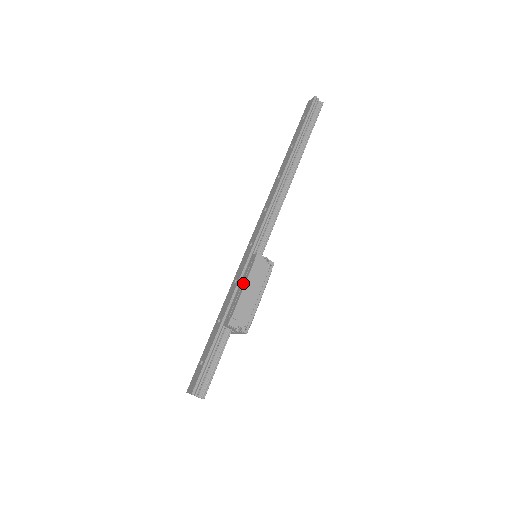
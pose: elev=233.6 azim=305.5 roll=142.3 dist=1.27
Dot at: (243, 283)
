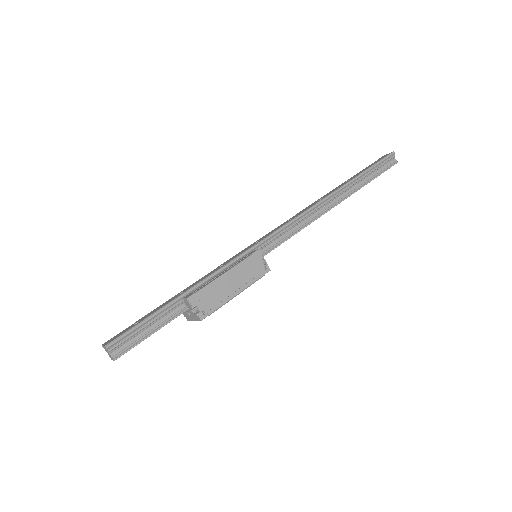
Dot at: (227, 269)
